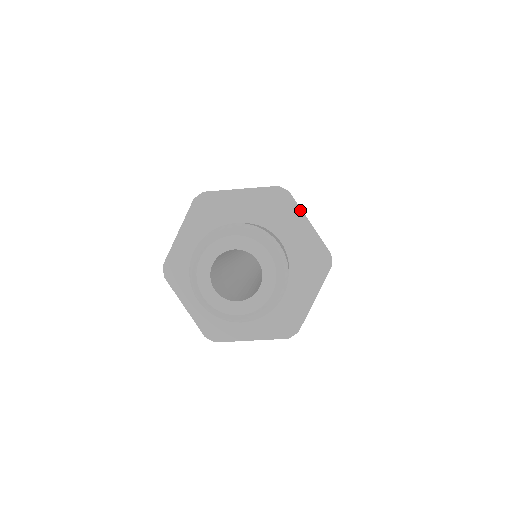
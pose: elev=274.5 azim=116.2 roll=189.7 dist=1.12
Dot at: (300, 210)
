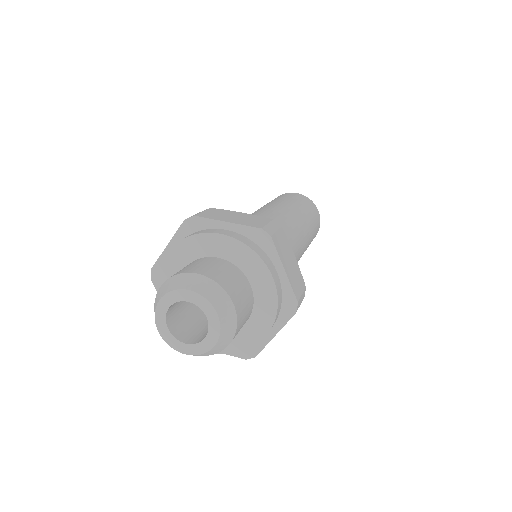
Dot at: (213, 221)
